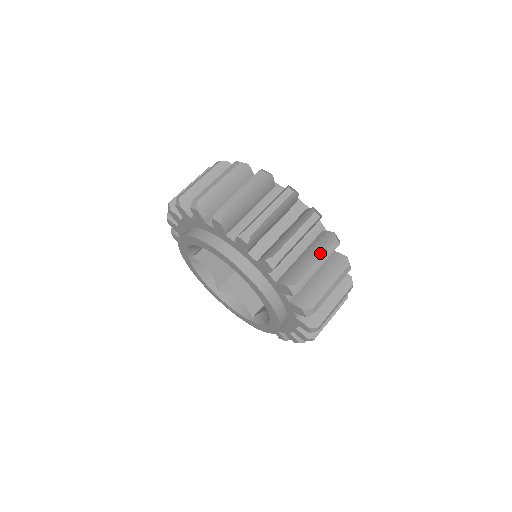
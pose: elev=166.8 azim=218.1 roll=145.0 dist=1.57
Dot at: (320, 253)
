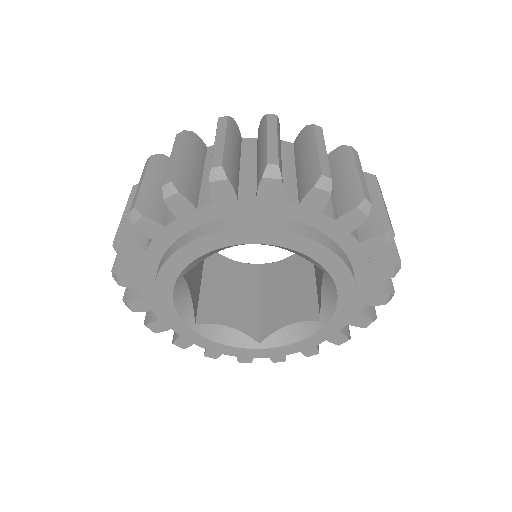
Dot at: occluded
